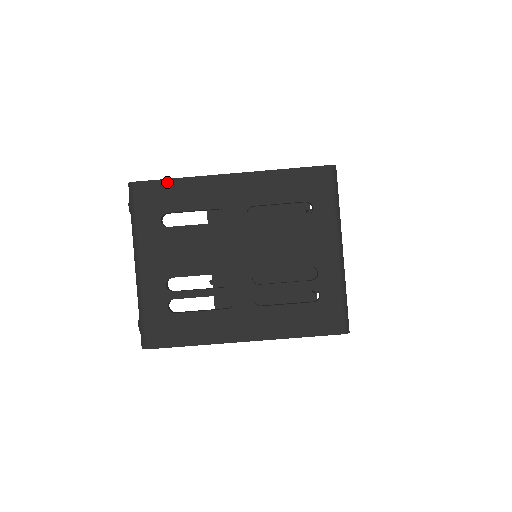
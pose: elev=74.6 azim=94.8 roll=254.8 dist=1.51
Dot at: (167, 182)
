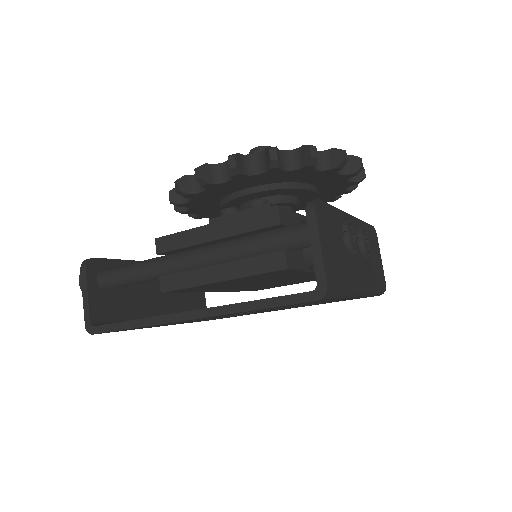
Dot at: occluded
